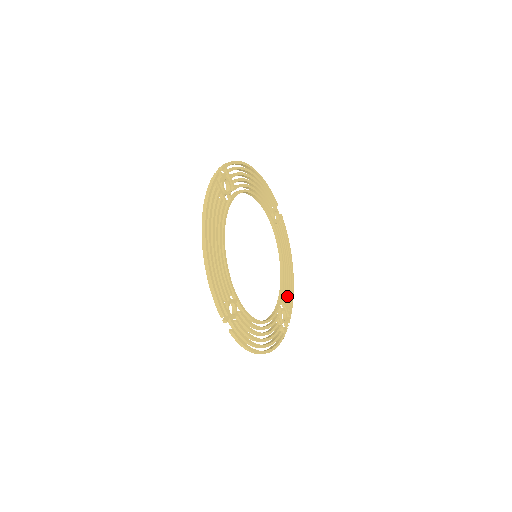
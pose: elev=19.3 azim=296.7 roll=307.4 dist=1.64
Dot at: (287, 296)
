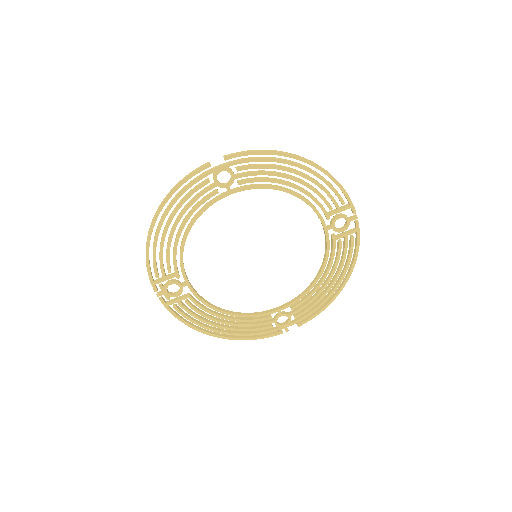
Dot at: occluded
